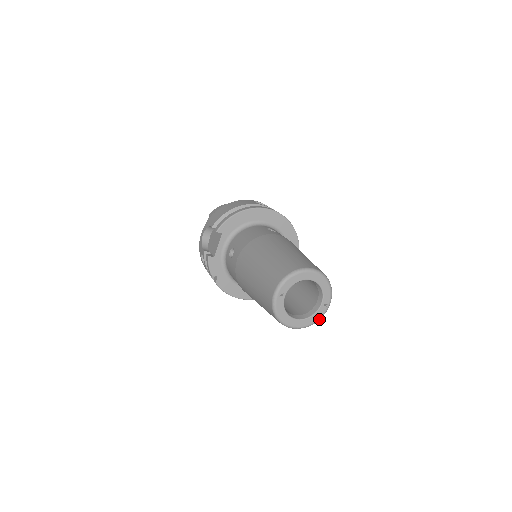
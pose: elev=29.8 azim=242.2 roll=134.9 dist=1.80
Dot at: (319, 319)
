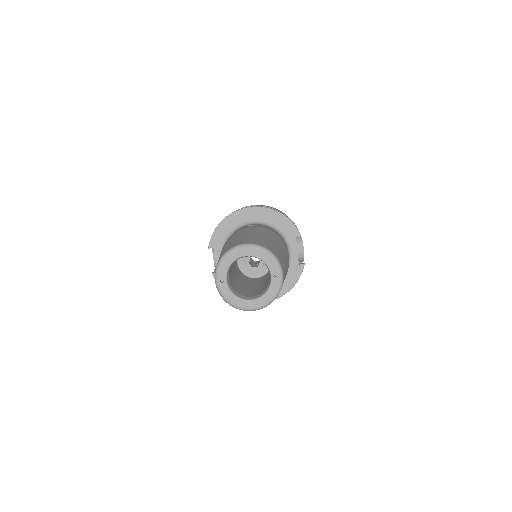
Dot at: (278, 292)
